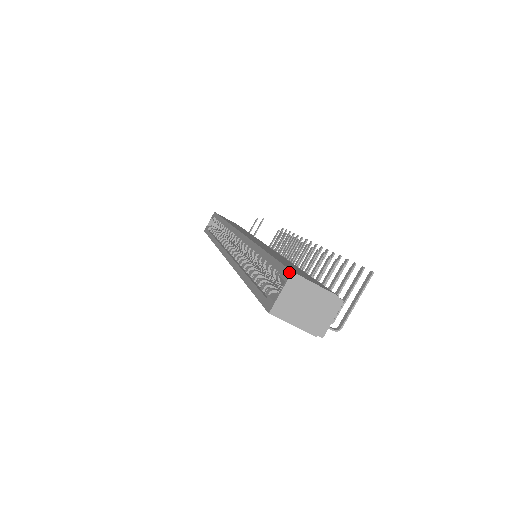
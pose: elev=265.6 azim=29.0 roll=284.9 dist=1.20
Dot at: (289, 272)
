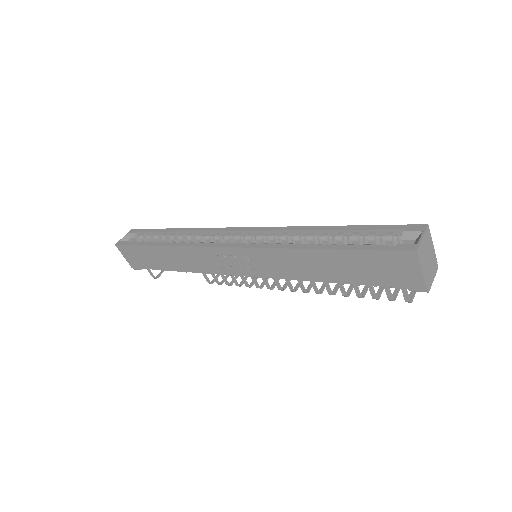
Dot at: (423, 225)
